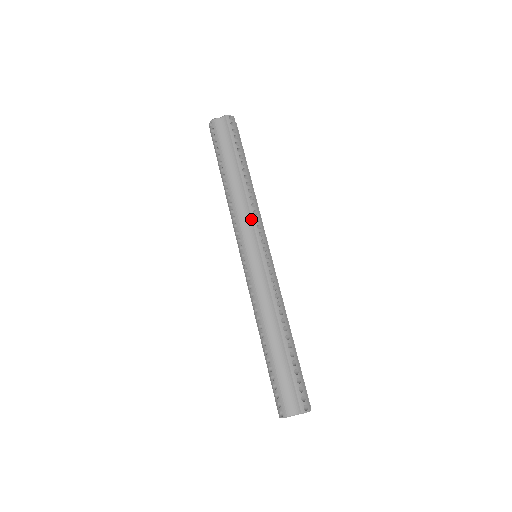
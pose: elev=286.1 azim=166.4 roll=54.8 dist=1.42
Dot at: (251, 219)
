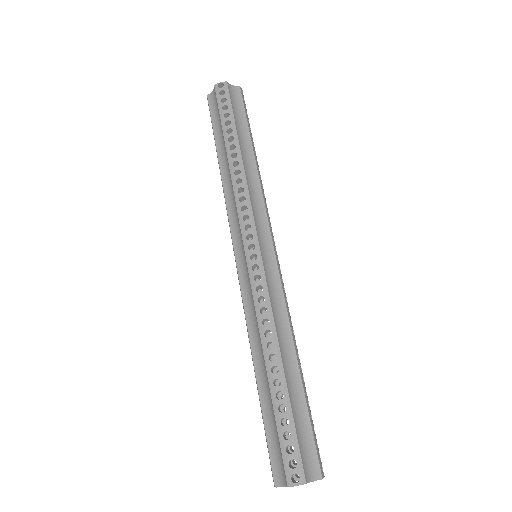
Dot at: (236, 210)
